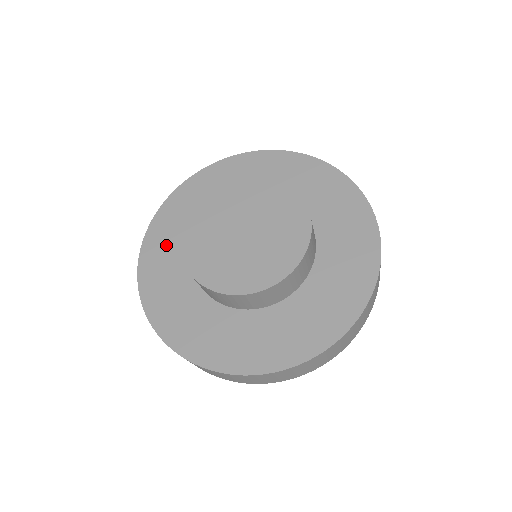
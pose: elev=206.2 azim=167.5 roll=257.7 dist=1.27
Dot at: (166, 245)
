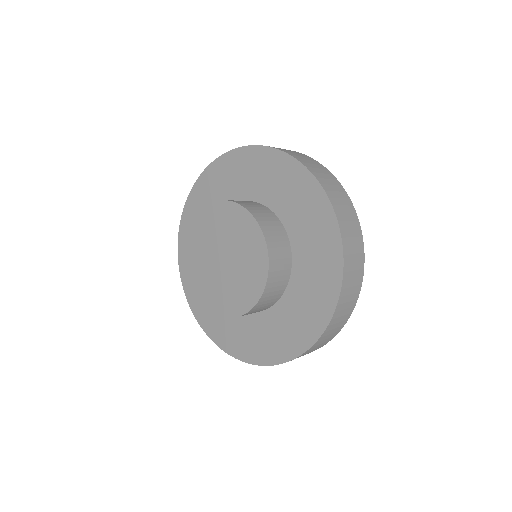
Dot at: occluded
